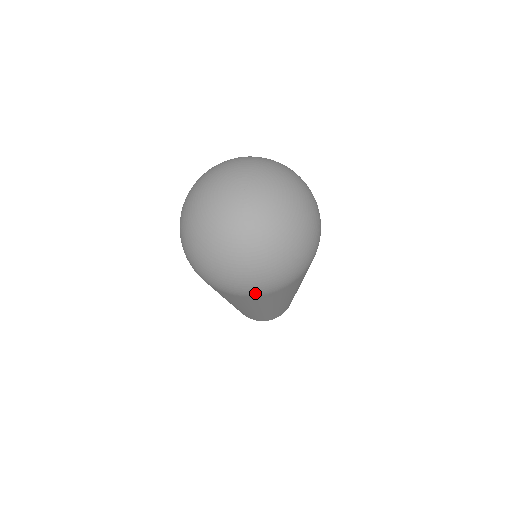
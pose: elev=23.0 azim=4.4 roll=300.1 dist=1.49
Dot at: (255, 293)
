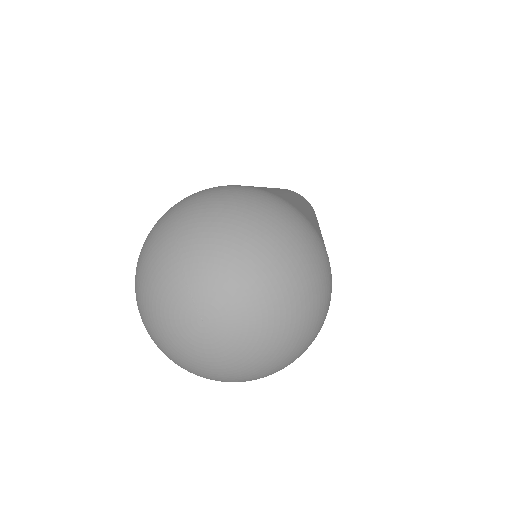
Dot at: occluded
